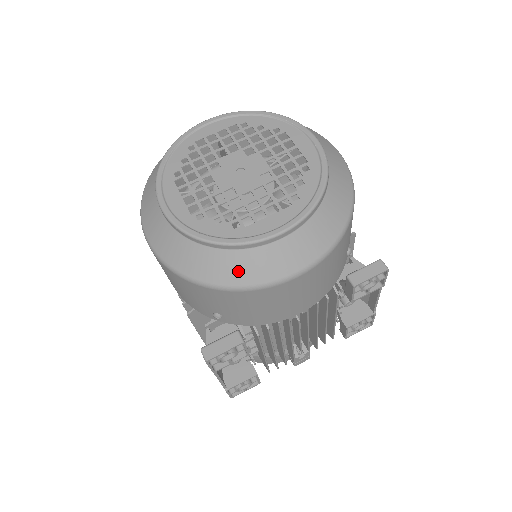
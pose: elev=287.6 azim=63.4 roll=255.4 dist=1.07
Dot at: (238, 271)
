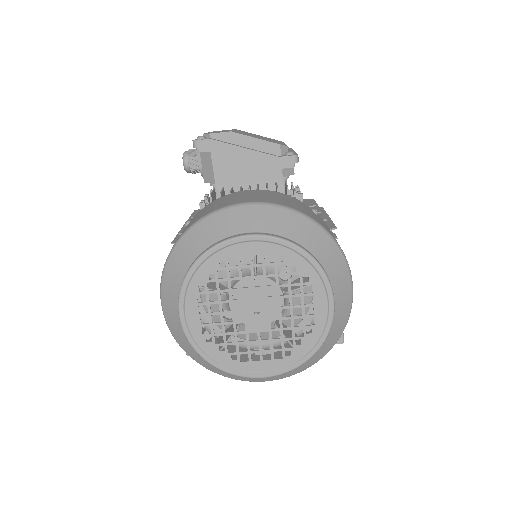
Dot at: (225, 374)
